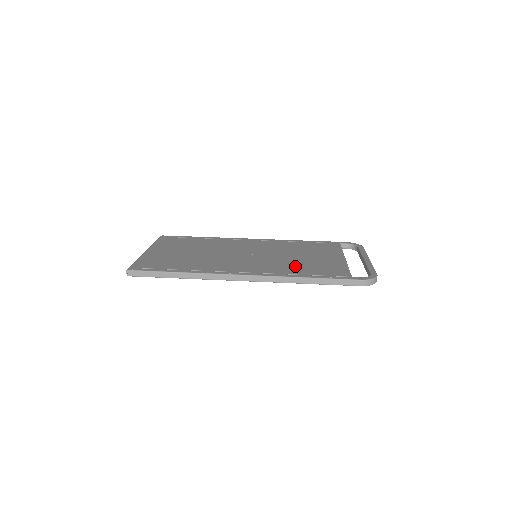
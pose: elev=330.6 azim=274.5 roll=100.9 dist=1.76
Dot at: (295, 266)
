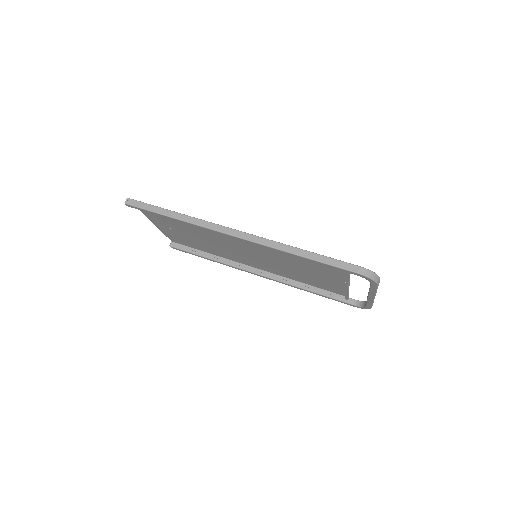
Dot at: (293, 256)
